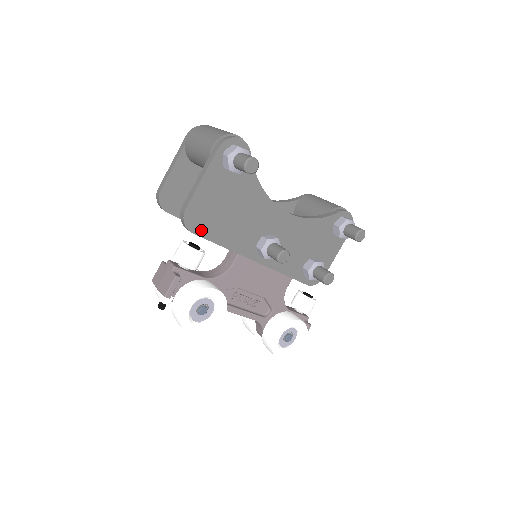
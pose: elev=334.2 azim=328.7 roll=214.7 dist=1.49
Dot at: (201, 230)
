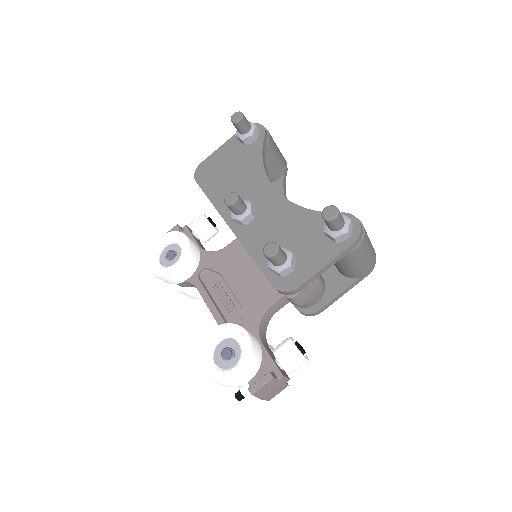
Dot at: (203, 182)
